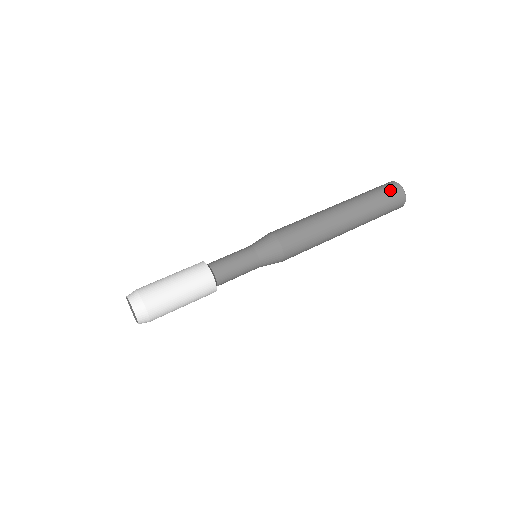
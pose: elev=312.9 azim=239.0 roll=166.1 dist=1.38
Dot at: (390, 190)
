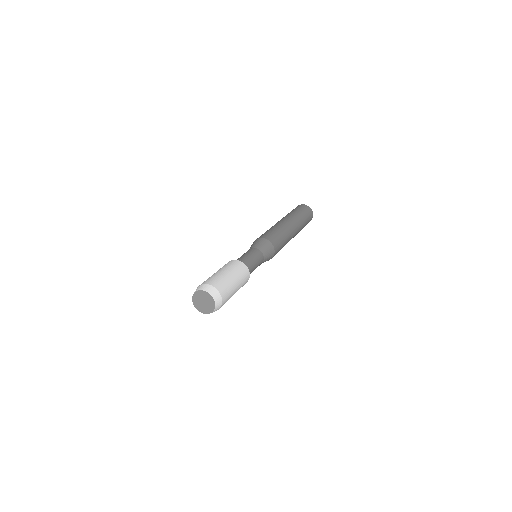
Dot at: occluded
